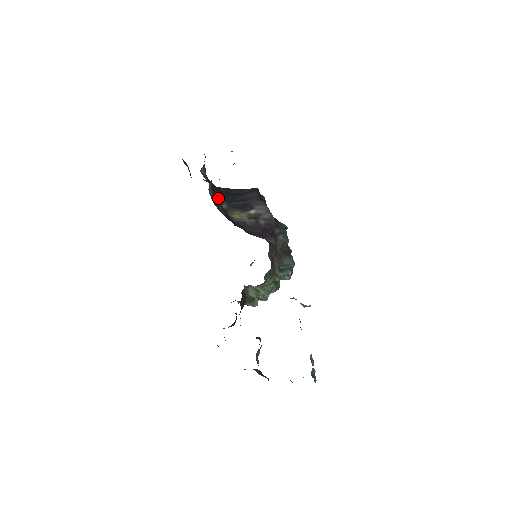
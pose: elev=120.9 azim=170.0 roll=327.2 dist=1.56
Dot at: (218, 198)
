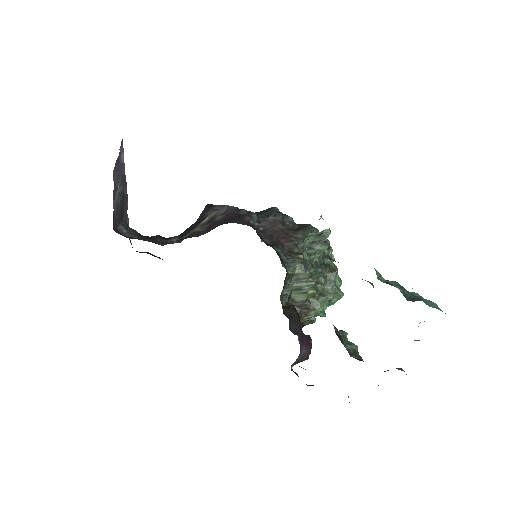
Dot at: (162, 241)
